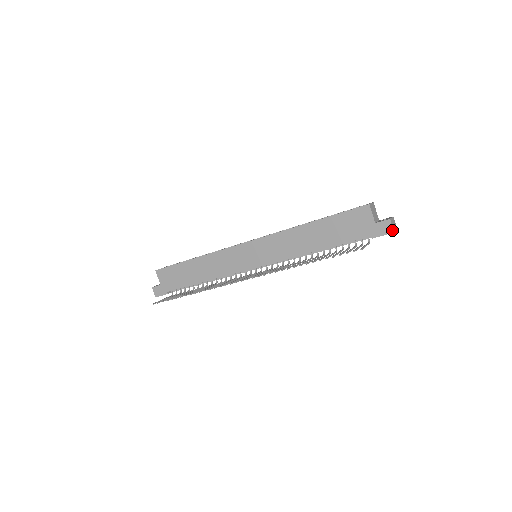
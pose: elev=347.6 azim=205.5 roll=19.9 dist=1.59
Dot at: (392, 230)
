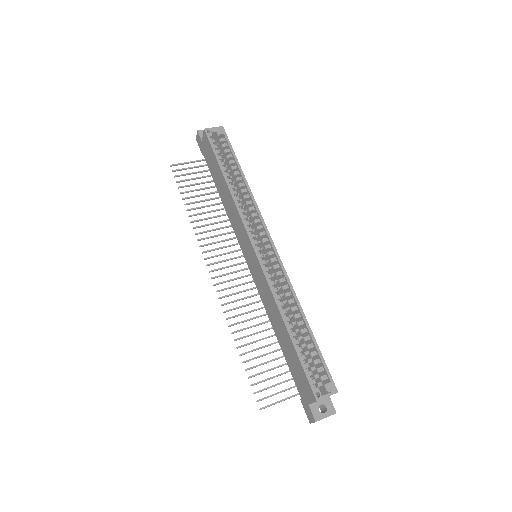
Dot at: (311, 422)
